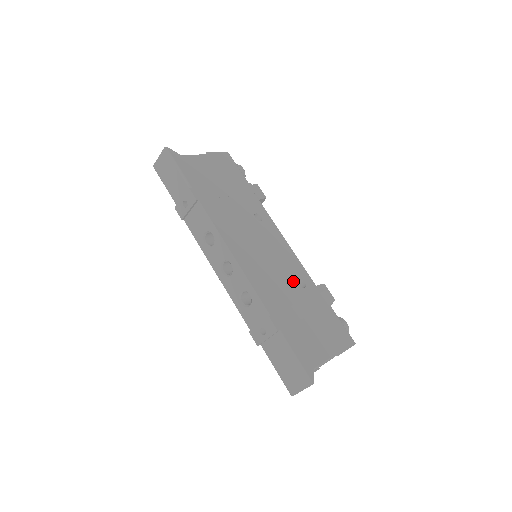
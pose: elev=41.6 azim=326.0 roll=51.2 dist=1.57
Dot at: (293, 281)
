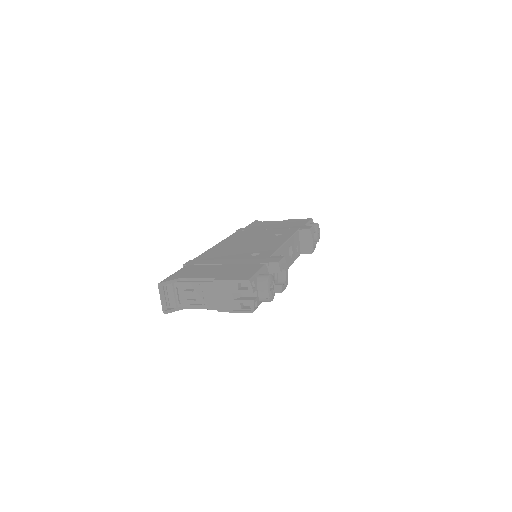
Dot at: (248, 253)
